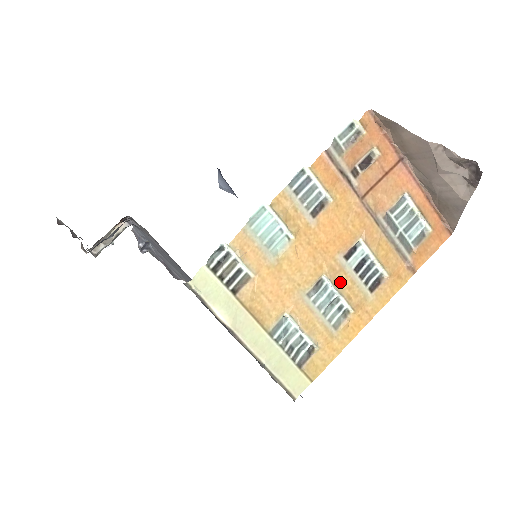
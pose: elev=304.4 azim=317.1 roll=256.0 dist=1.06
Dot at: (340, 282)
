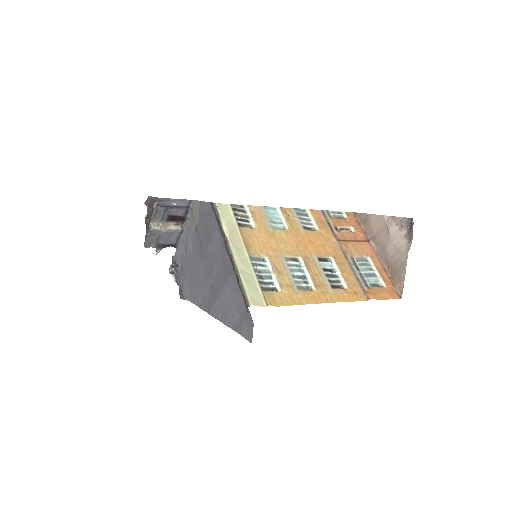
Dot at: (311, 267)
